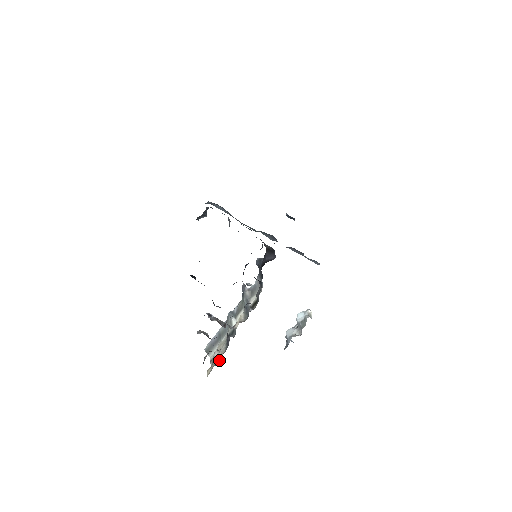
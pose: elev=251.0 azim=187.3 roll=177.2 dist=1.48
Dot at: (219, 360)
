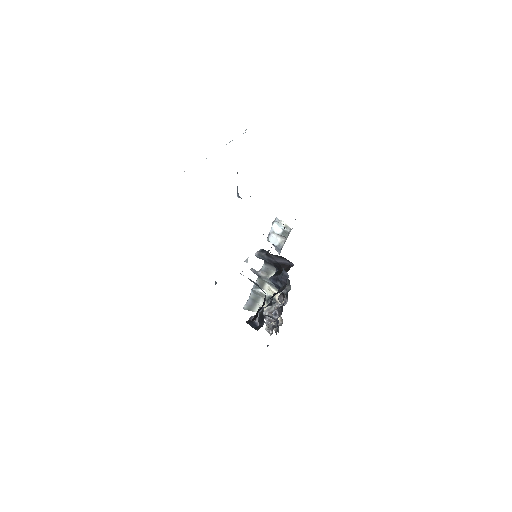
Dot at: (280, 321)
